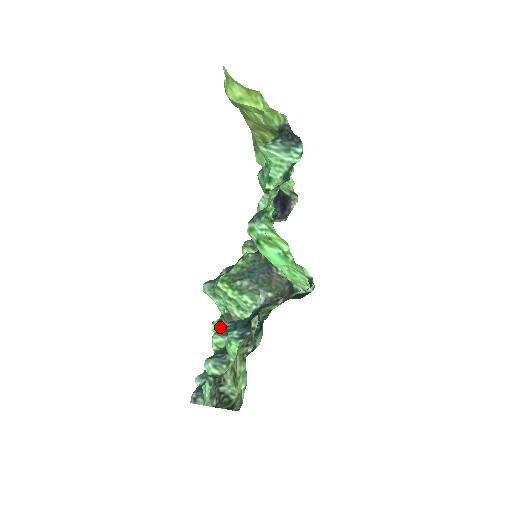
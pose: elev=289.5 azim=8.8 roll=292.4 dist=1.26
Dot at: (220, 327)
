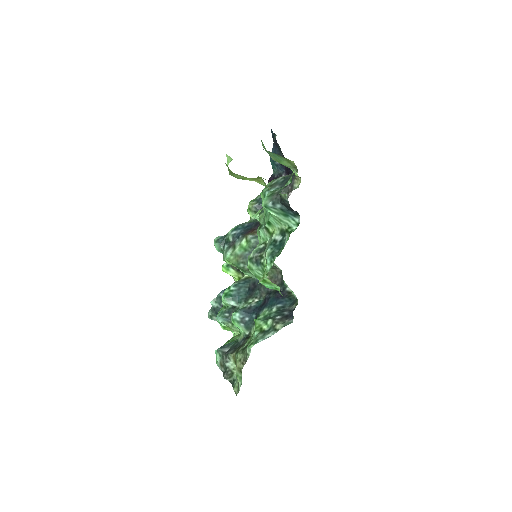
Dot at: (227, 288)
